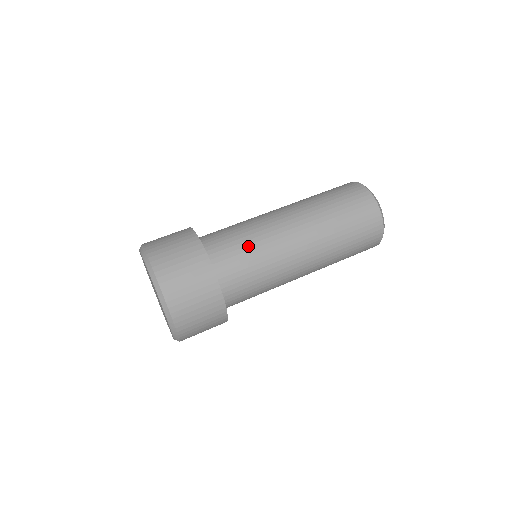
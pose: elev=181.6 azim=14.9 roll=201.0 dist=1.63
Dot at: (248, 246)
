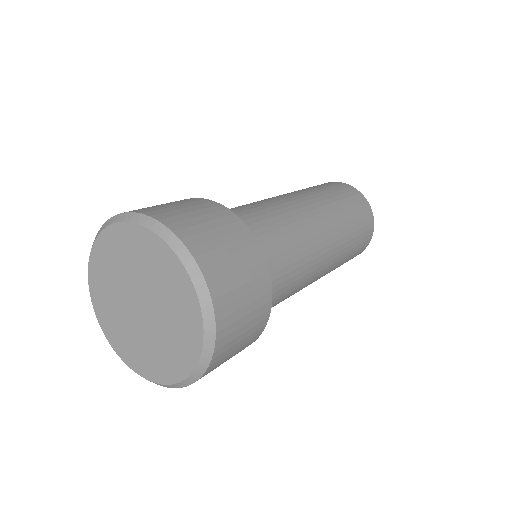
Dot at: (278, 230)
